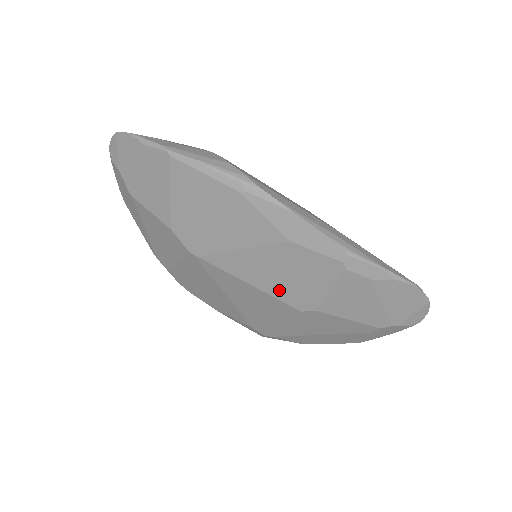
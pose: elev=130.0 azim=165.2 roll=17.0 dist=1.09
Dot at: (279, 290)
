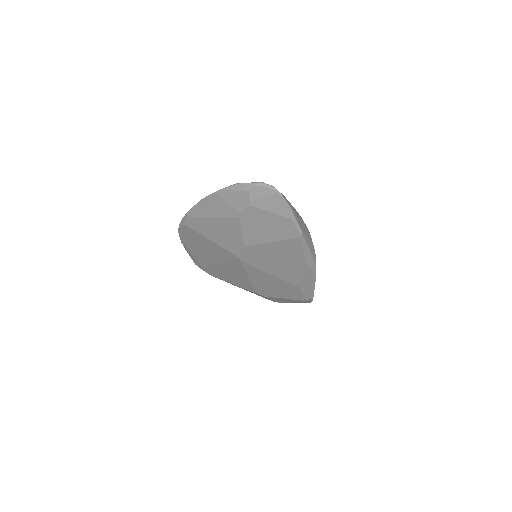
Dot at: (260, 286)
